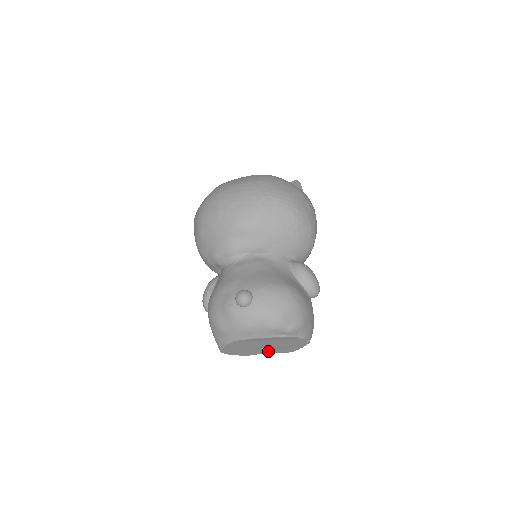
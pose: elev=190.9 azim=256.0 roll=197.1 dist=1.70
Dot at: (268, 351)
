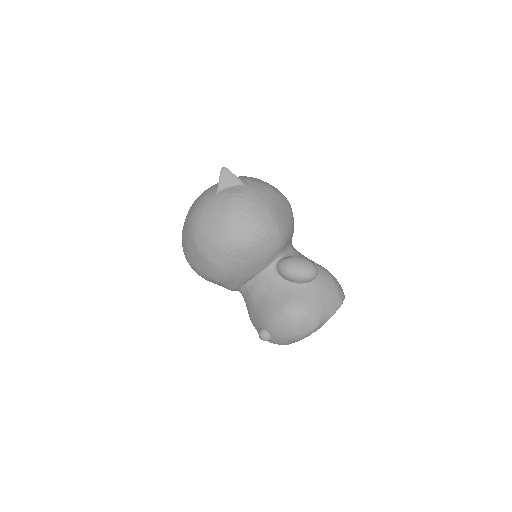
Dot at: occluded
